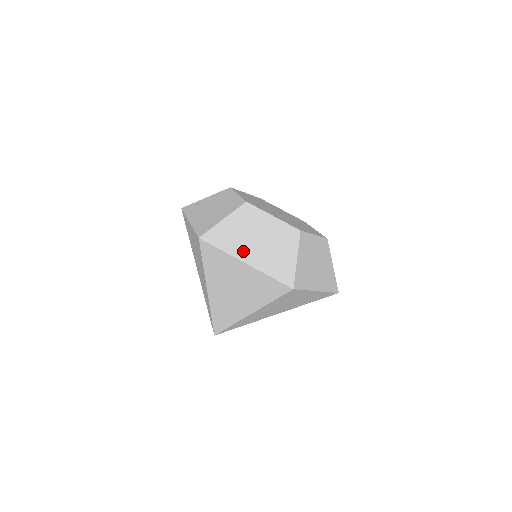
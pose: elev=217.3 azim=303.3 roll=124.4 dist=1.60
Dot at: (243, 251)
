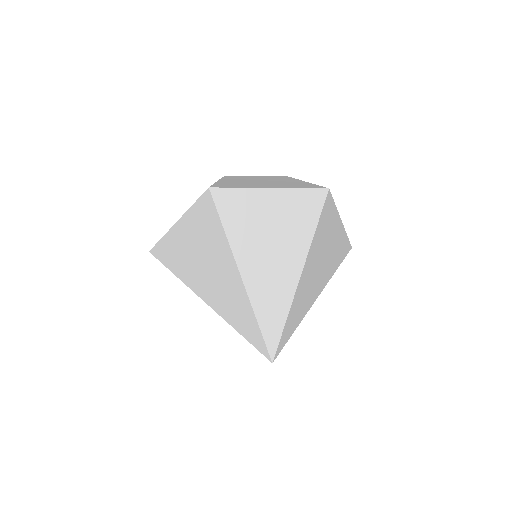
Dot at: occluded
